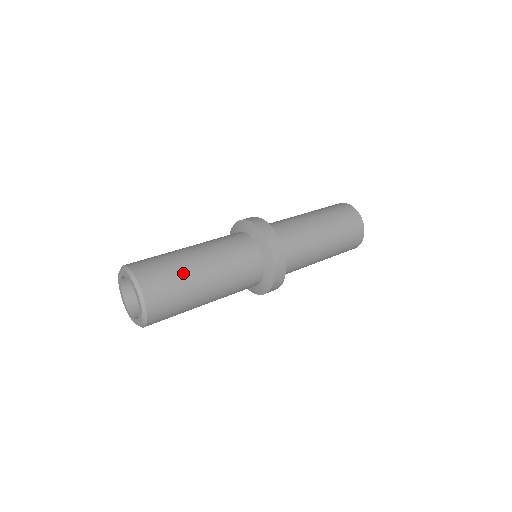
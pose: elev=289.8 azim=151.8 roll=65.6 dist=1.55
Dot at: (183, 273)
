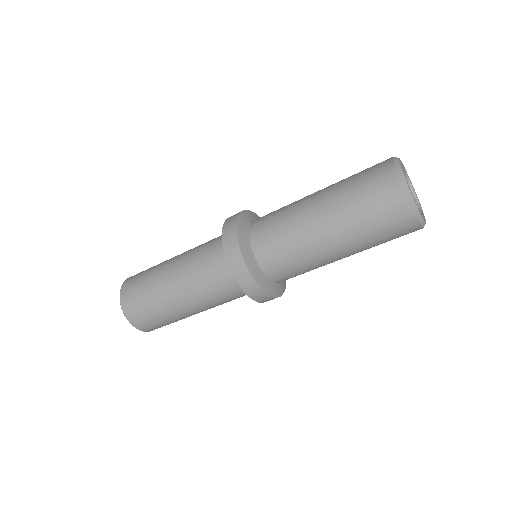
Dot at: (155, 298)
